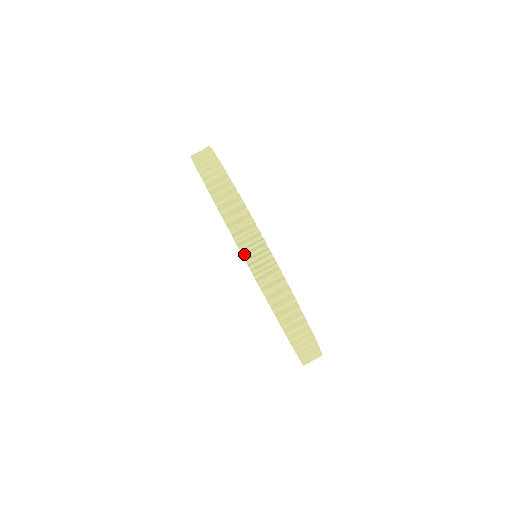
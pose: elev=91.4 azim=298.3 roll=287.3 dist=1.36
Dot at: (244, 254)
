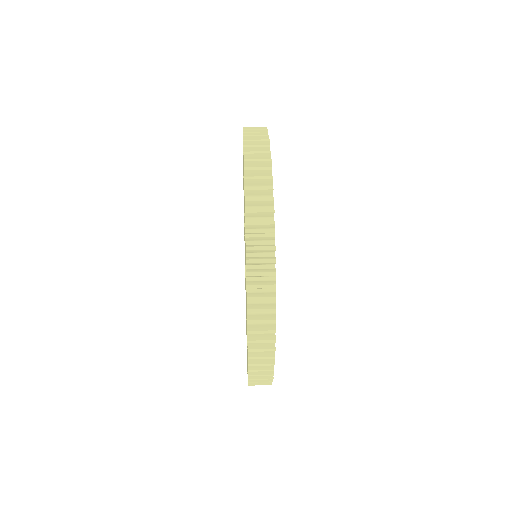
Dot at: (247, 192)
